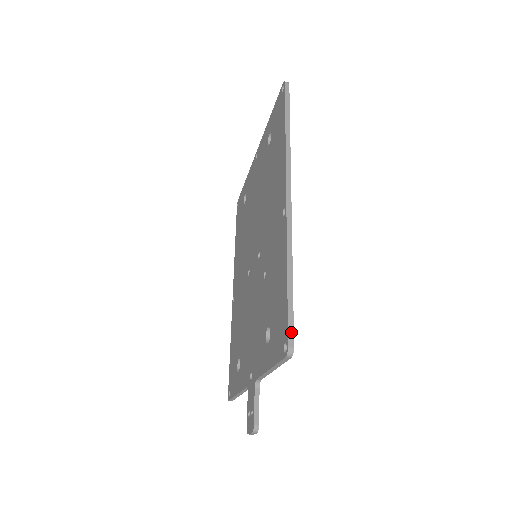
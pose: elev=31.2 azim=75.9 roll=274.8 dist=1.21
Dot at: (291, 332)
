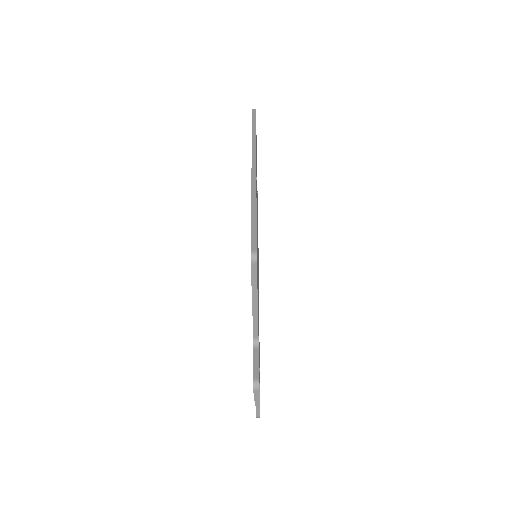
Dot at: (254, 242)
